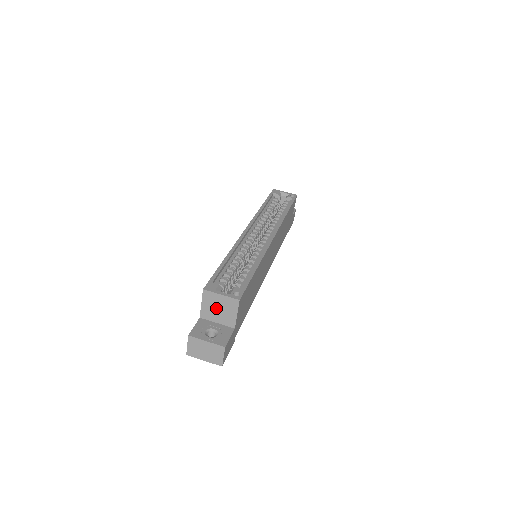
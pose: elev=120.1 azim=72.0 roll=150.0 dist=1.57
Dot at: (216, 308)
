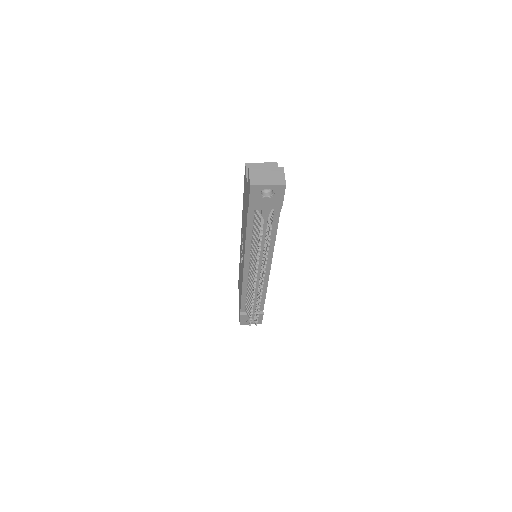
Dot at: occluded
